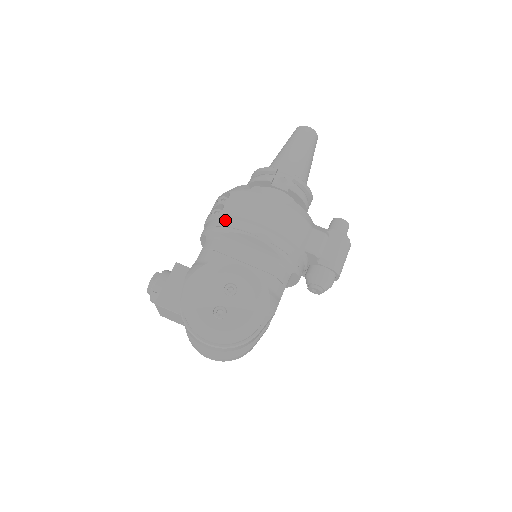
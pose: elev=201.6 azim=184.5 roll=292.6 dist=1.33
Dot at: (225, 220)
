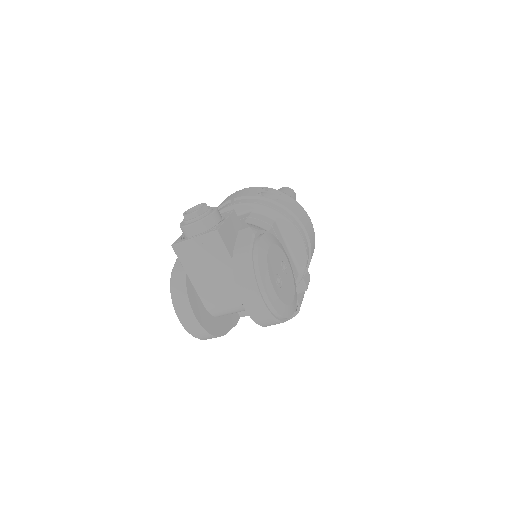
Dot at: (283, 209)
